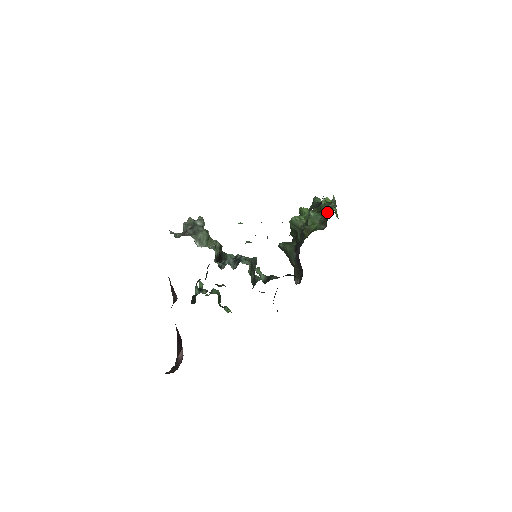
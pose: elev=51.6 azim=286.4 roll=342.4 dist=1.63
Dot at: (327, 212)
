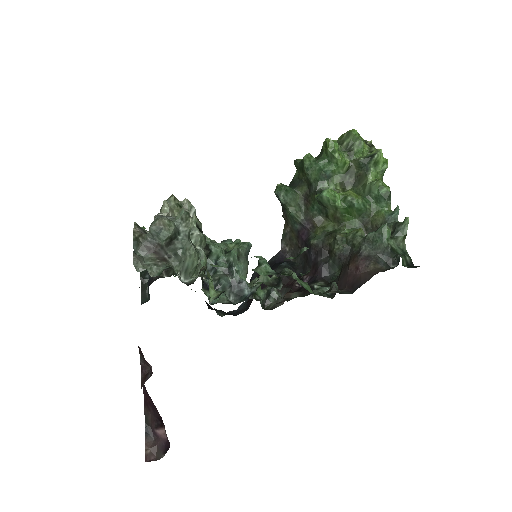
Dot at: (377, 208)
